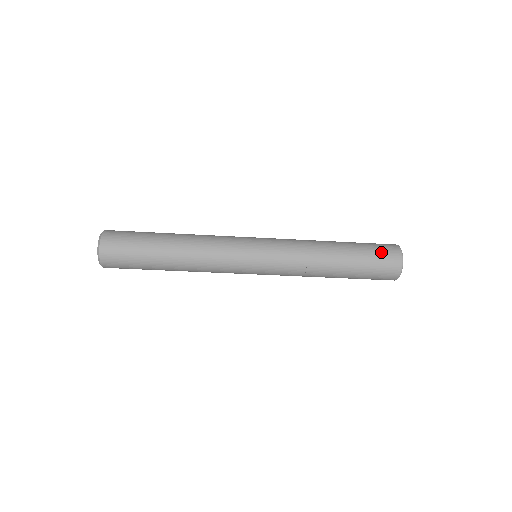
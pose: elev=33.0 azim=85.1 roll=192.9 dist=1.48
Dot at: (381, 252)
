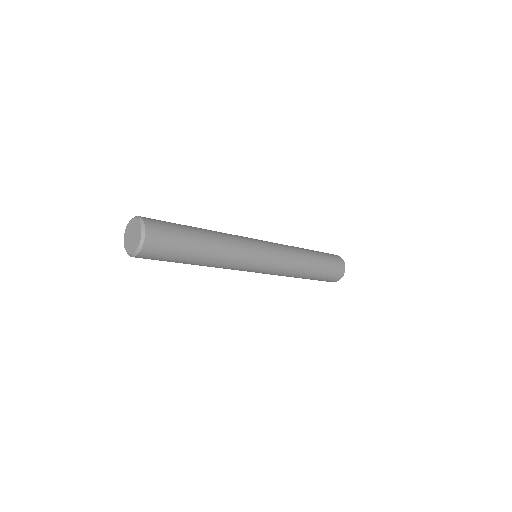
Dot at: (336, 265)
